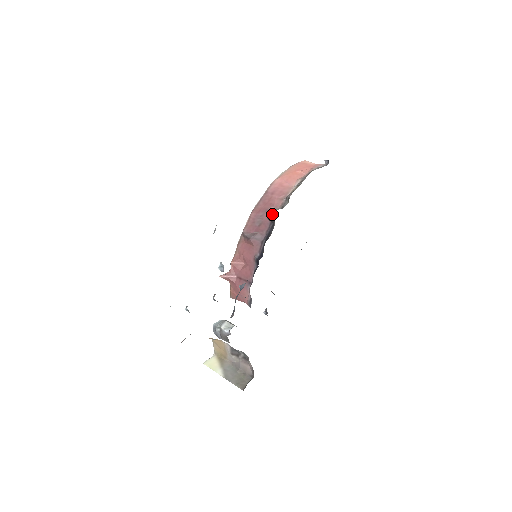
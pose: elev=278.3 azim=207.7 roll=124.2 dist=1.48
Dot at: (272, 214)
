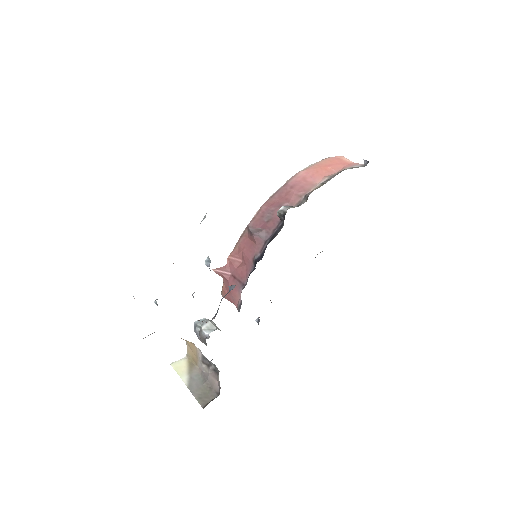
Dot at: (283, 211)
